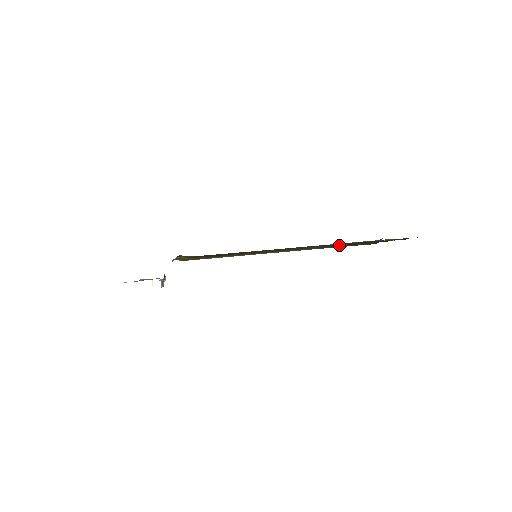
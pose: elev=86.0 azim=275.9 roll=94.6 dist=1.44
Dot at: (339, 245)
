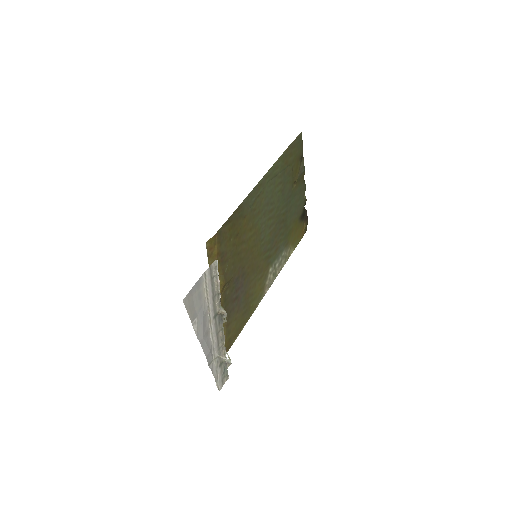
Dot at: (286, 208)
